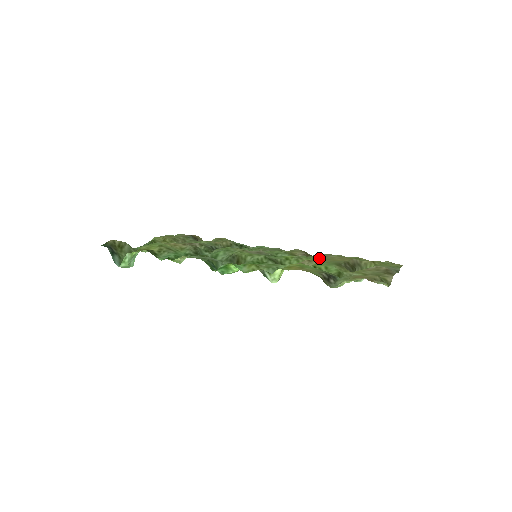
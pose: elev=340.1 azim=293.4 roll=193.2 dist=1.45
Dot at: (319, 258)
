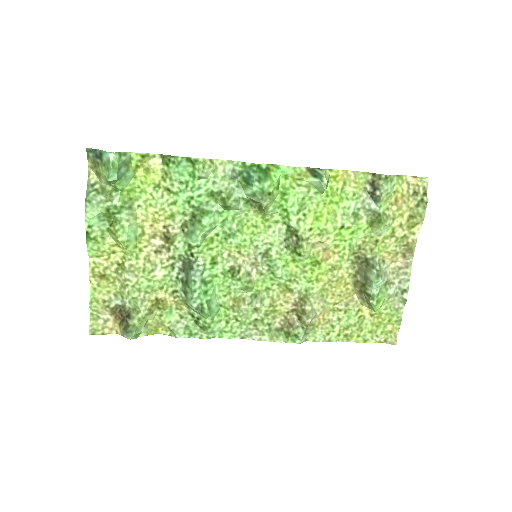
Dot at: (324, 277)
